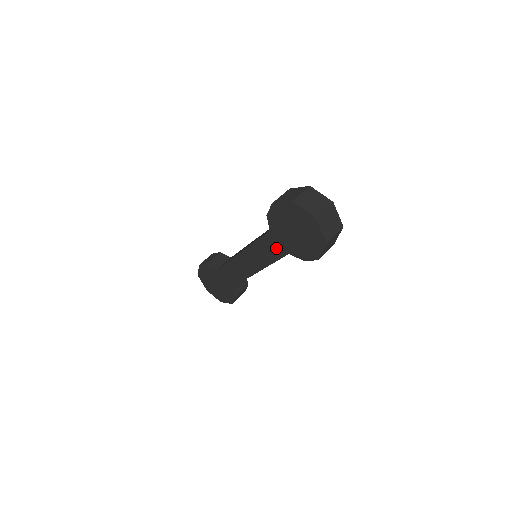
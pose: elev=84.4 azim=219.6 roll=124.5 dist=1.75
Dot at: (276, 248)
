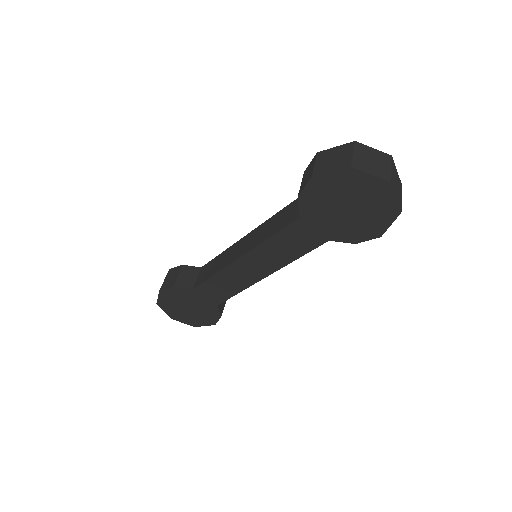
Dot at: (307, 238)
